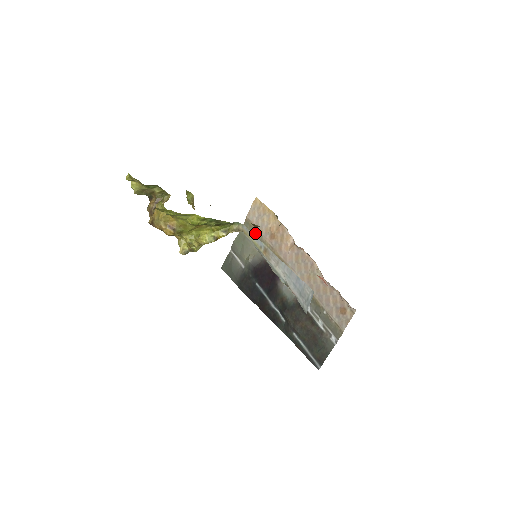
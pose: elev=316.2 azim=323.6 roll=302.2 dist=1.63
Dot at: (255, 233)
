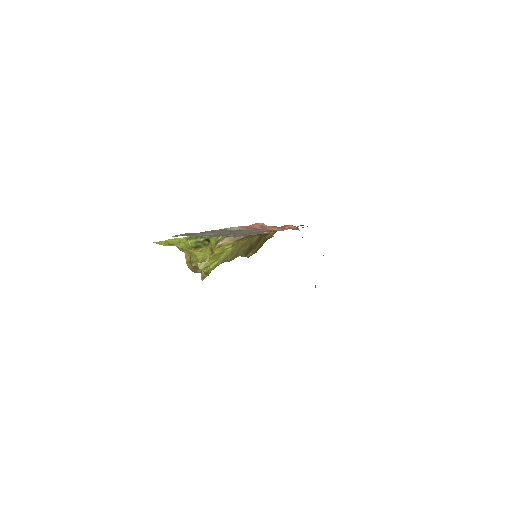
Dot at: occluded
